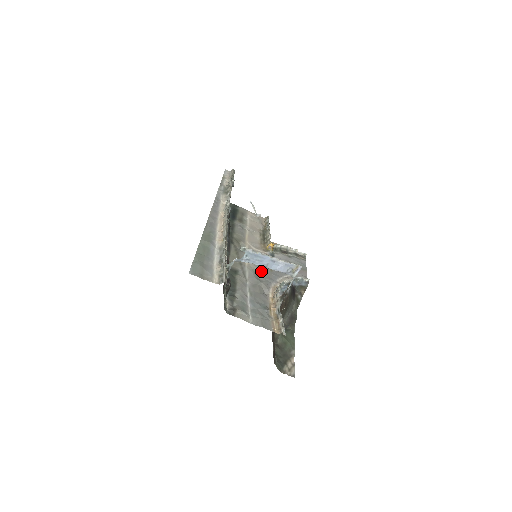
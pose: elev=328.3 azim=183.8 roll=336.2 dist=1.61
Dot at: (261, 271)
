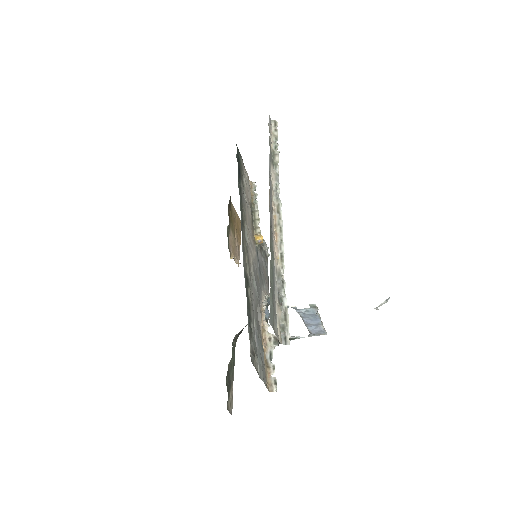
Dot at: (256, 281)
